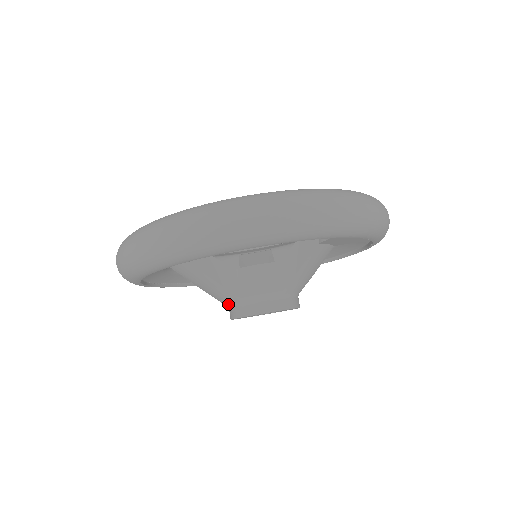
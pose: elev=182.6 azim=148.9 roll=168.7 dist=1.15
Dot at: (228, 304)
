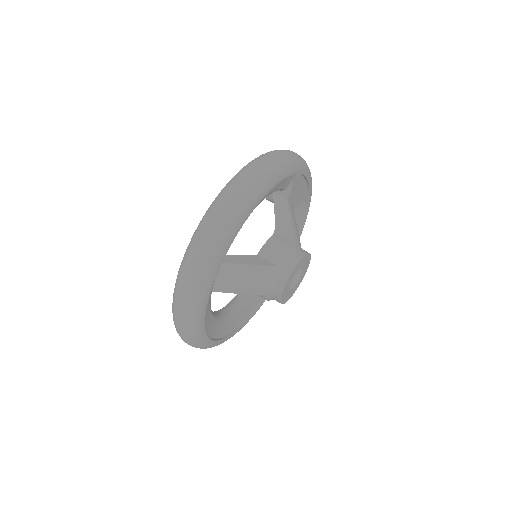
Dot at: (271, 285)
